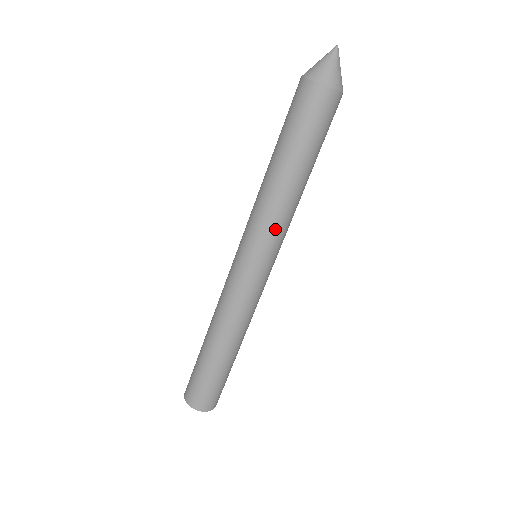
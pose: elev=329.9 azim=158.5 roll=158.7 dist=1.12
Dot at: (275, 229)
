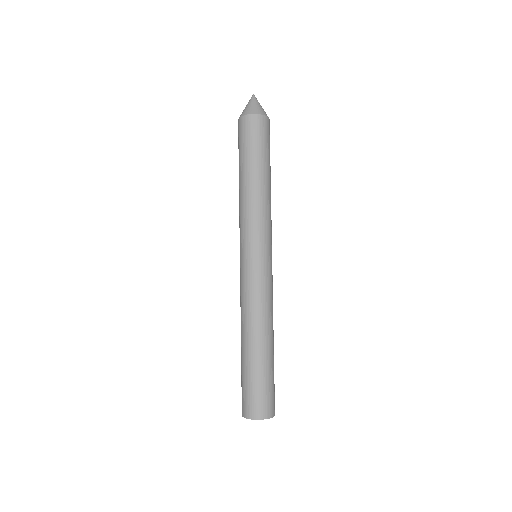
Dot at: (271, 224)
